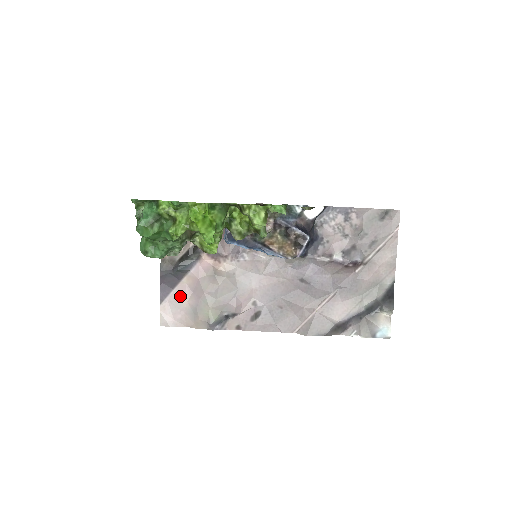
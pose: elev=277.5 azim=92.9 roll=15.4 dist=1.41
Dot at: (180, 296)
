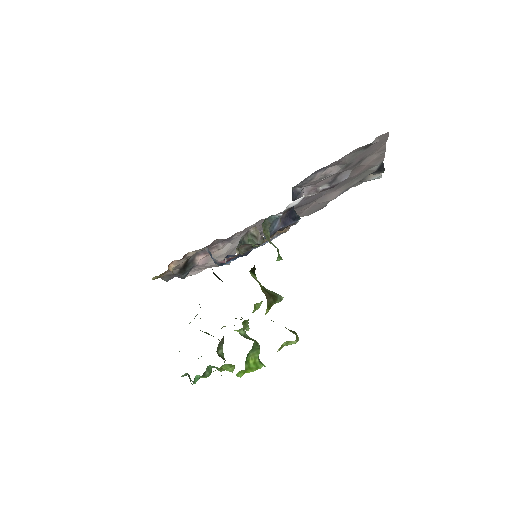
Dot at: occluded
